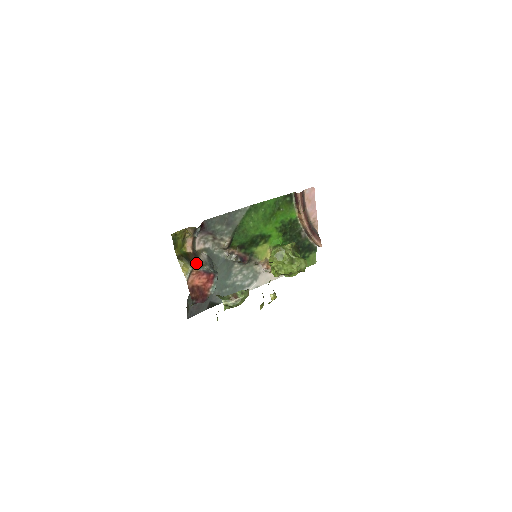
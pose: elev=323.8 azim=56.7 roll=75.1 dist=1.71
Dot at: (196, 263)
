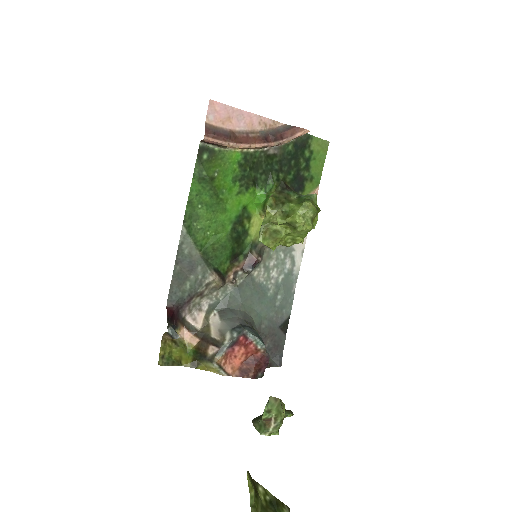
Dot at: (213, 350)
